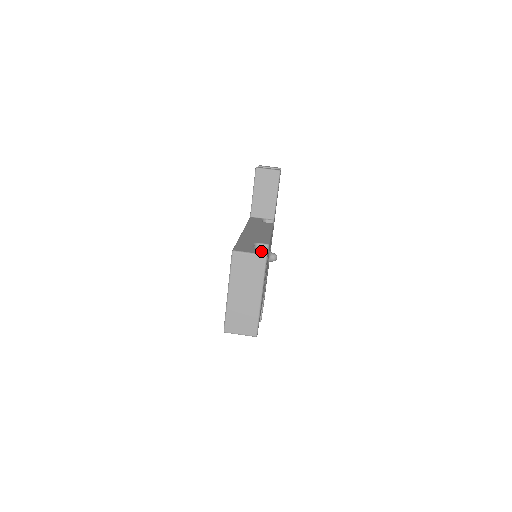
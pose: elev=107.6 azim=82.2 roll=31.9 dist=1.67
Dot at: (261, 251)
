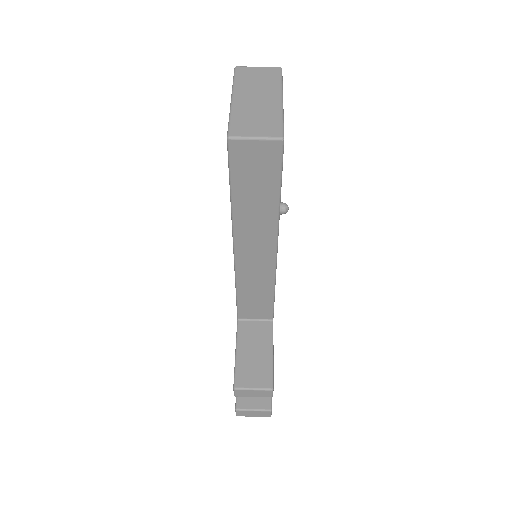
Dot at: occluded
